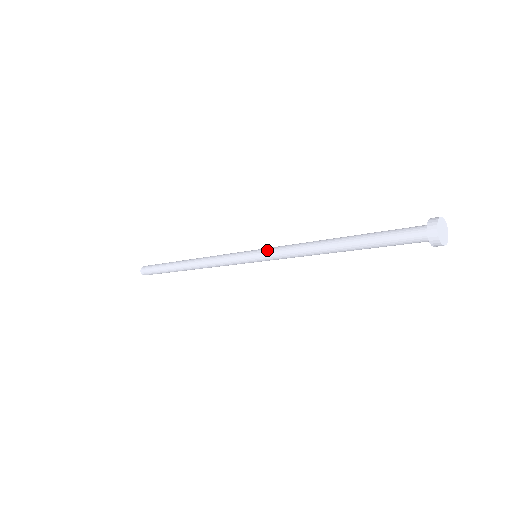
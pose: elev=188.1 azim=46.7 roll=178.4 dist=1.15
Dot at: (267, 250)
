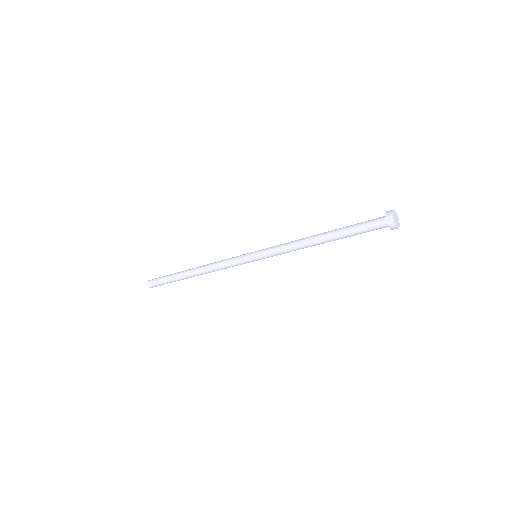
Dot at: (266, 252)
